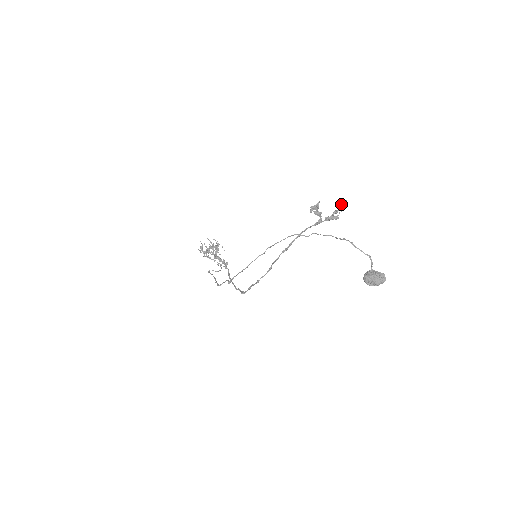
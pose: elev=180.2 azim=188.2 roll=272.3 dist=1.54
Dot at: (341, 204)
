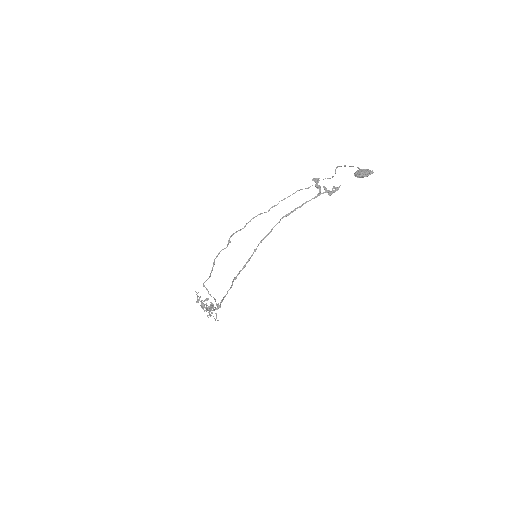
Dot at: (337, 187)
